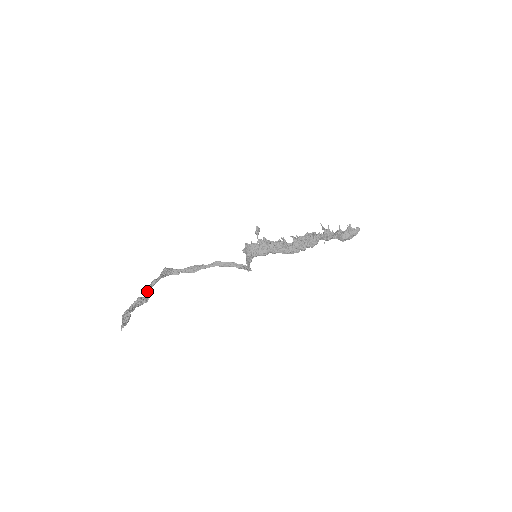
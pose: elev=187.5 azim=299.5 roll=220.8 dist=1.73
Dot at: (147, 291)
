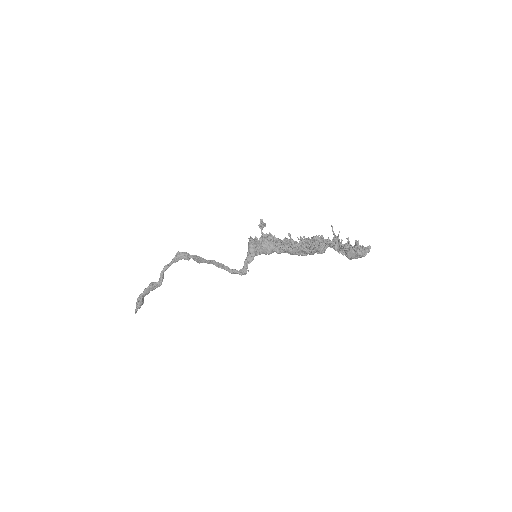
Dot at: occluded
